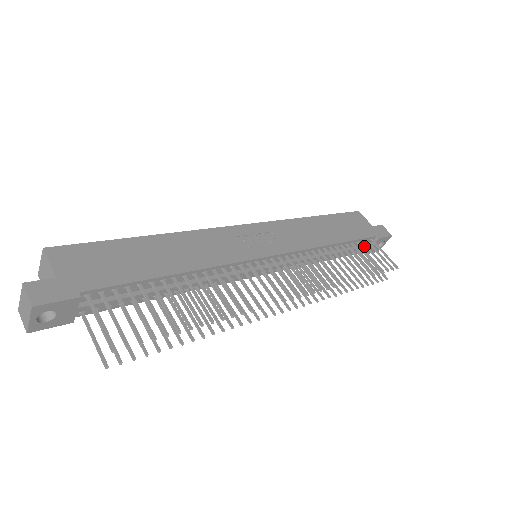
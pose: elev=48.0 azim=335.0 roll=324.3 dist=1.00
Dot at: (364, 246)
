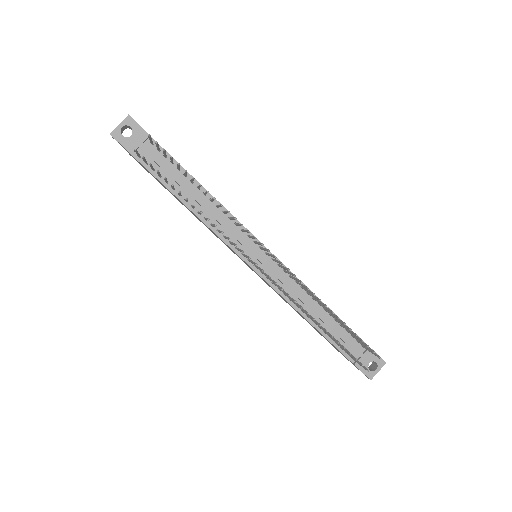
Dot at: (354, 345)
